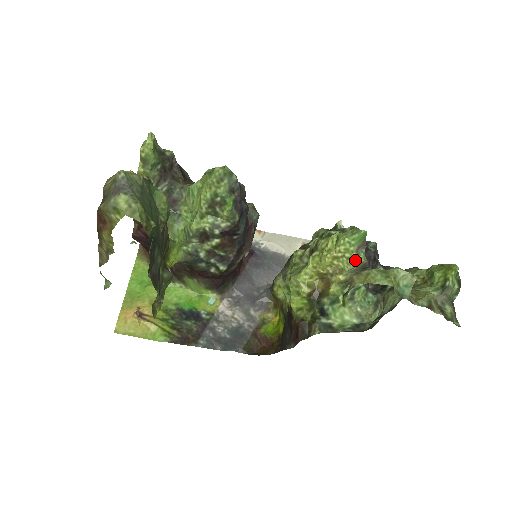
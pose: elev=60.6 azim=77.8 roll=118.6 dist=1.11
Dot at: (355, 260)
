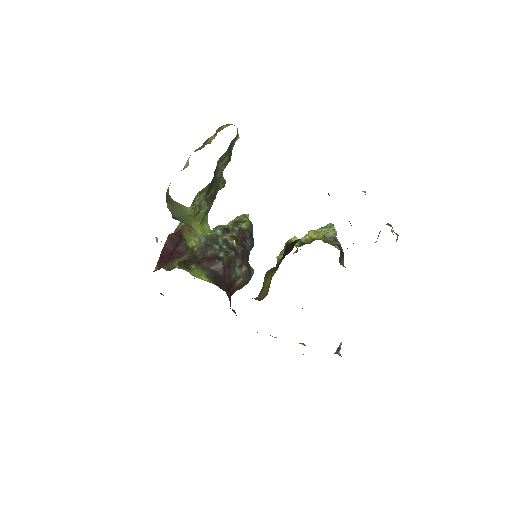
Dot at: (329, 229)
